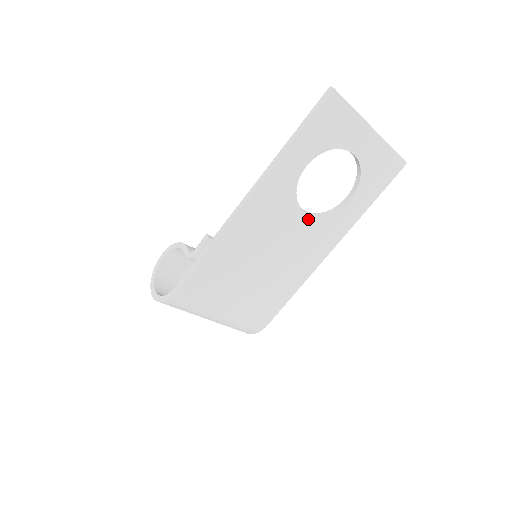
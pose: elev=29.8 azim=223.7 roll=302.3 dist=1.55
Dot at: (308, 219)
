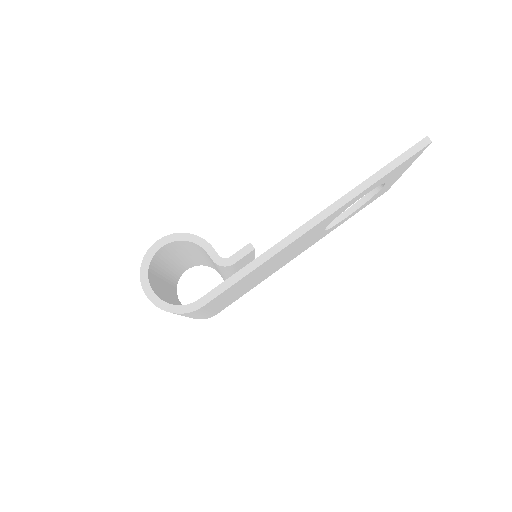
Dot at: (321, 232)
